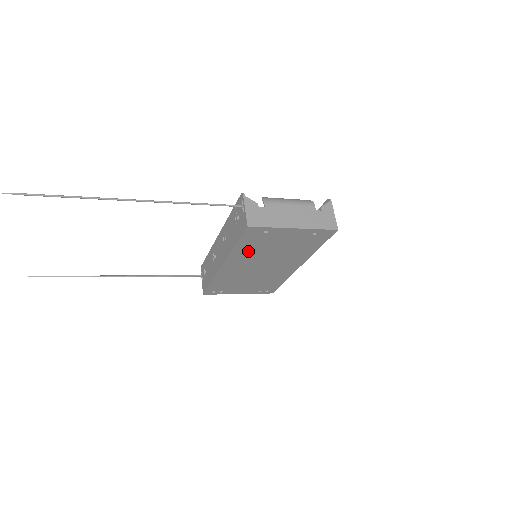
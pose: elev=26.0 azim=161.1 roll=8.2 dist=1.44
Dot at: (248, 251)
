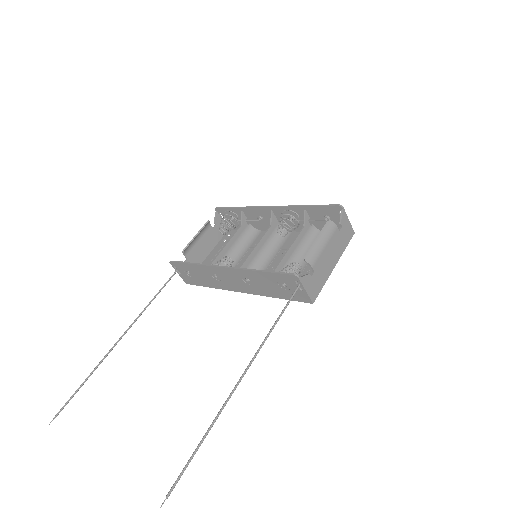
Dot at: occluded
